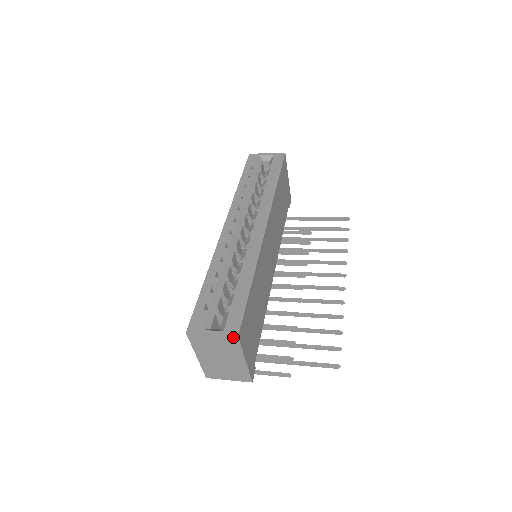
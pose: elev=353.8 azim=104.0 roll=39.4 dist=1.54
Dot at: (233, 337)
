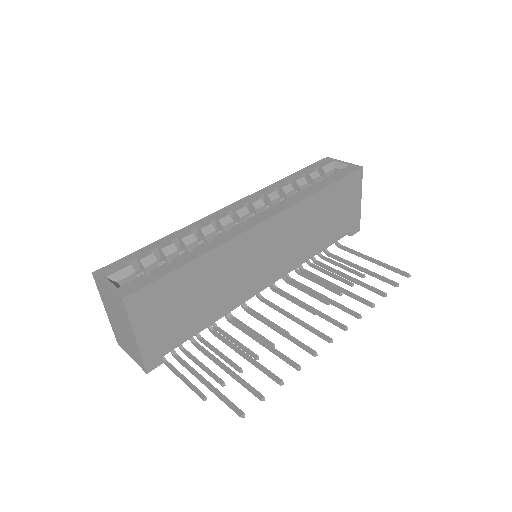
Dot at: (120, 297)
